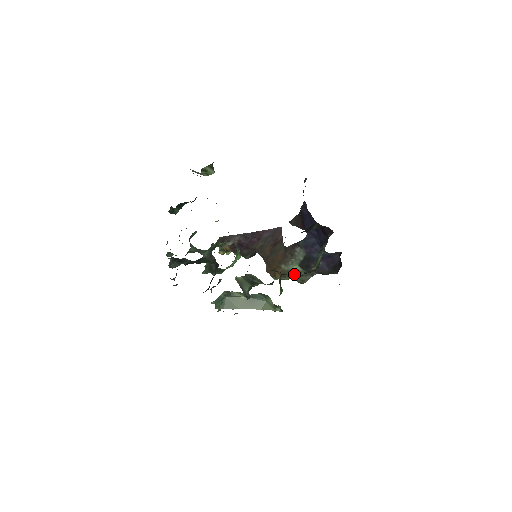
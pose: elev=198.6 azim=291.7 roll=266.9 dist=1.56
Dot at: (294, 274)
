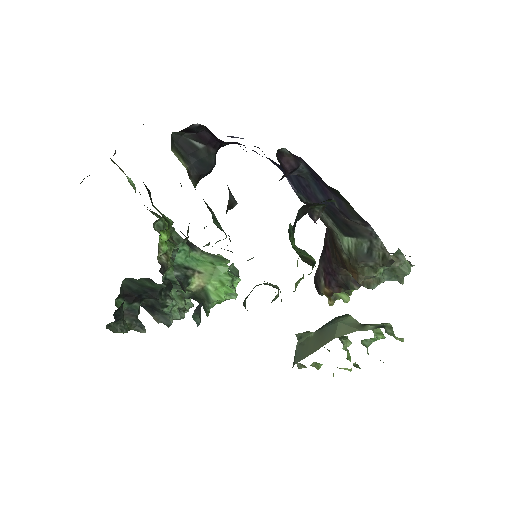
Dot at: (357, 255)
